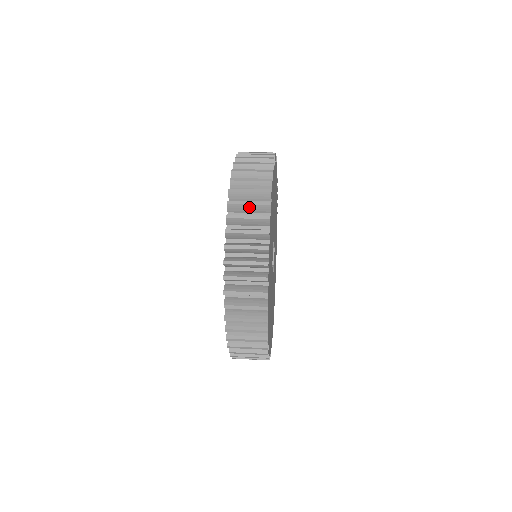
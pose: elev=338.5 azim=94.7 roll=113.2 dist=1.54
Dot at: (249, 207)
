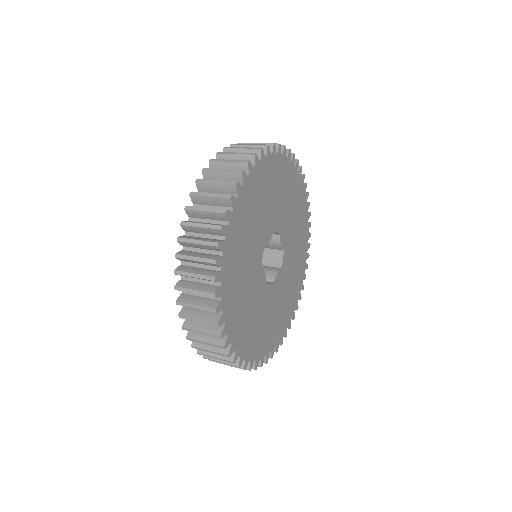
Dot at: (210, 199)
